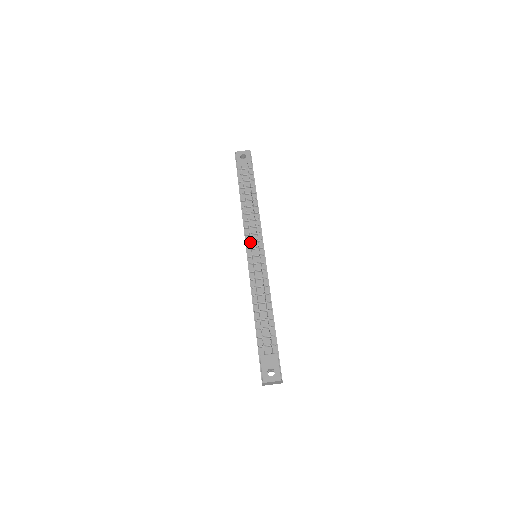
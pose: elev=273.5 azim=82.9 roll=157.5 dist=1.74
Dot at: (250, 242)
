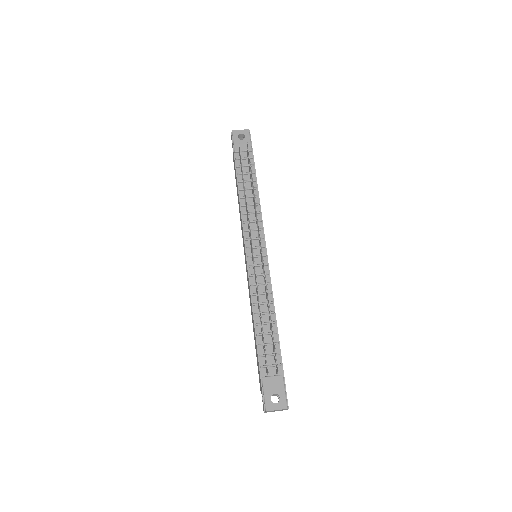
Dot at: (251, 240)
